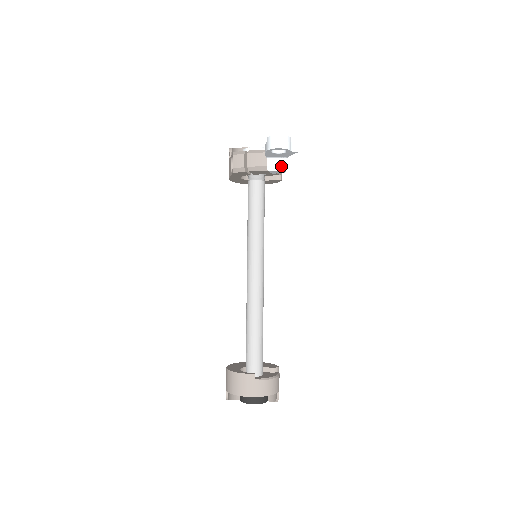
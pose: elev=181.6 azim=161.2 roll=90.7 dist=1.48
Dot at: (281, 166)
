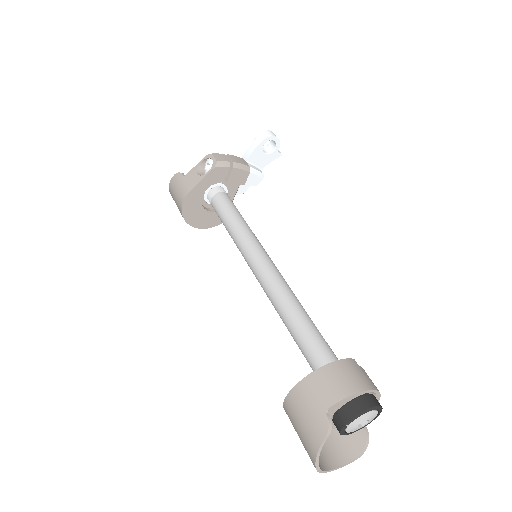
Dot at: (260, 172)
